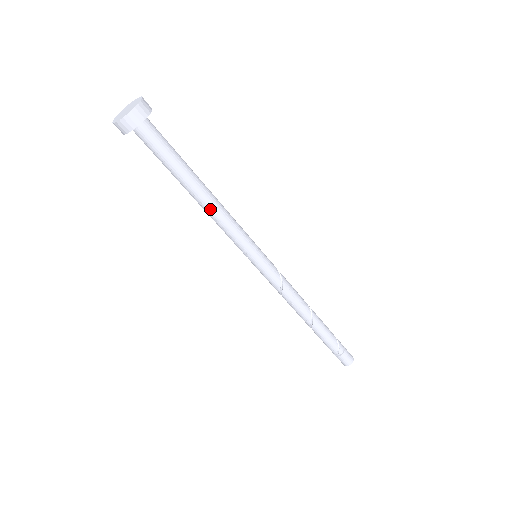
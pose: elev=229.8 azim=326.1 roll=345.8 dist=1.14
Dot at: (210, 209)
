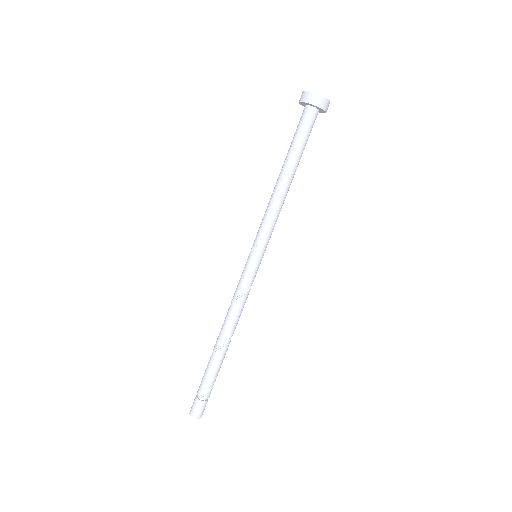
Dot at: (279, 193)
